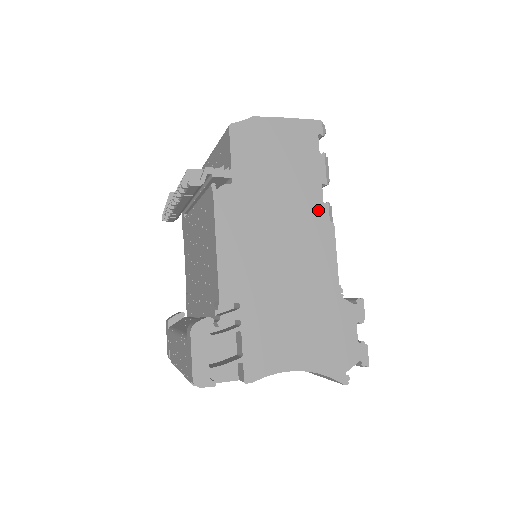
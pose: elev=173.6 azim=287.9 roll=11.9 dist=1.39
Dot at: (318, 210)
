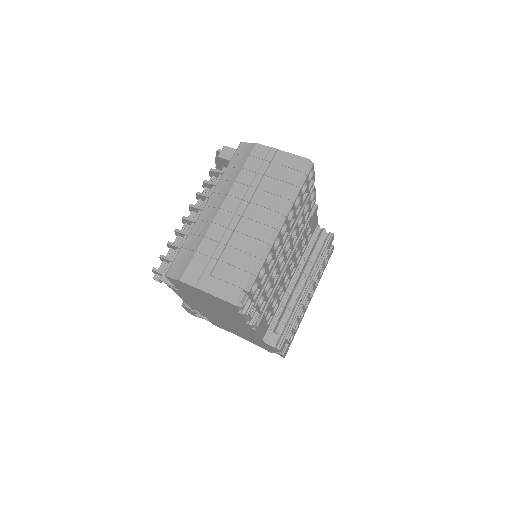
Dot at: (242, 323)
